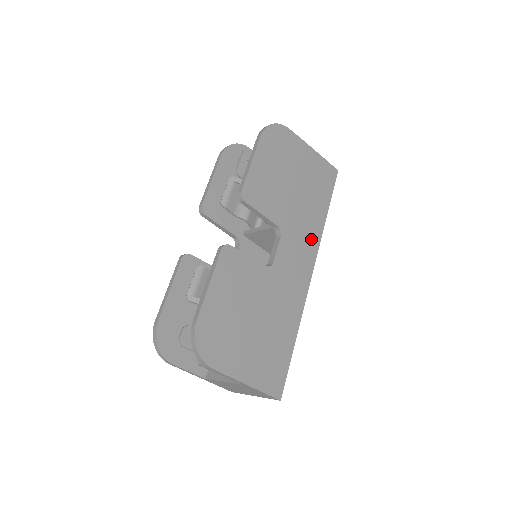
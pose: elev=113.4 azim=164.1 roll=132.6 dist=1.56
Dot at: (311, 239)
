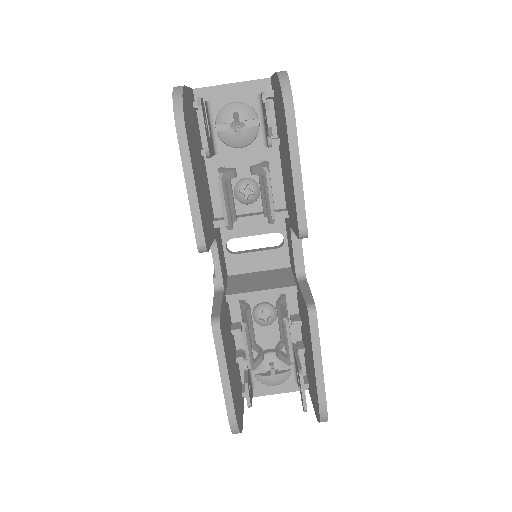
Dot at: occluded
